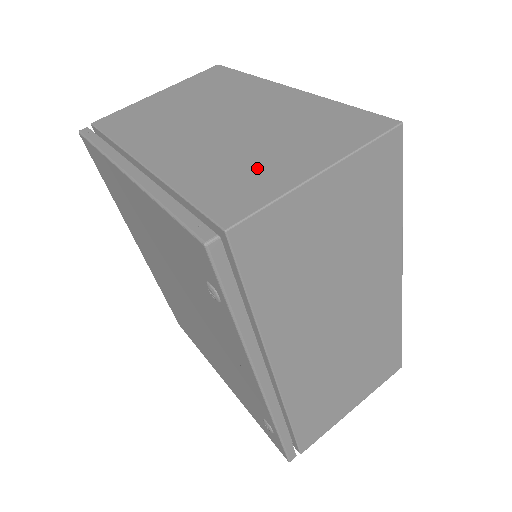
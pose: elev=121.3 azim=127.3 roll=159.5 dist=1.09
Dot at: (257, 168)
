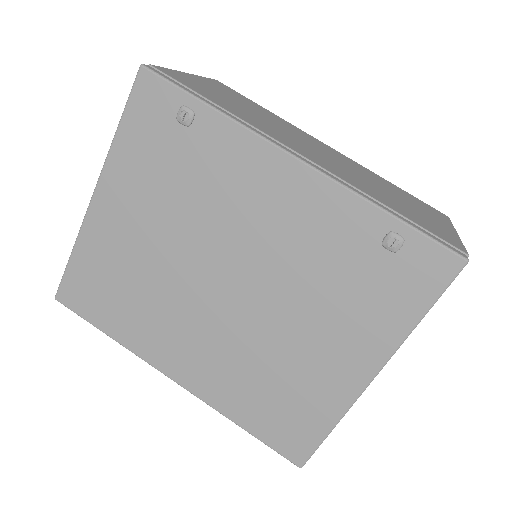
Dot at: occluded
